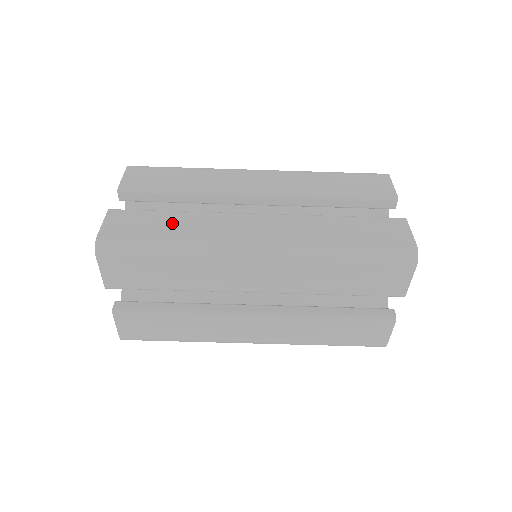
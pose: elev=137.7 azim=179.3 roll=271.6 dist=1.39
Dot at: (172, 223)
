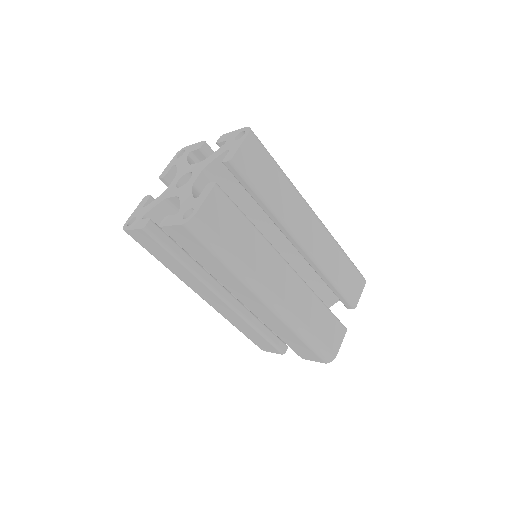
Dot at: occluded
